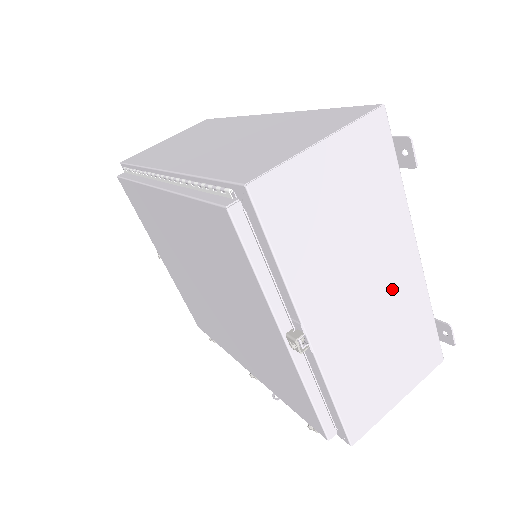
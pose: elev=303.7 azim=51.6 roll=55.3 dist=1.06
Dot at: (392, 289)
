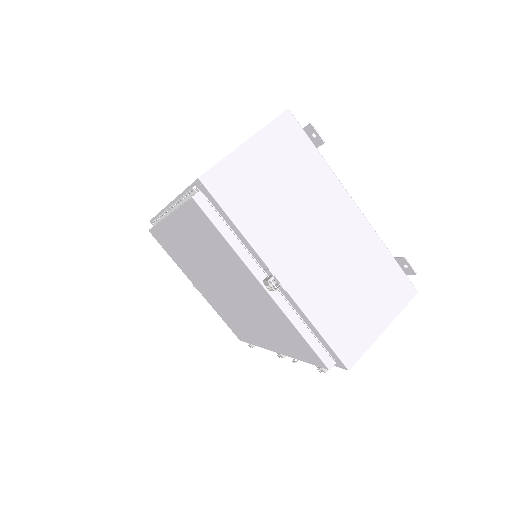
Dot at: (342, 237)
